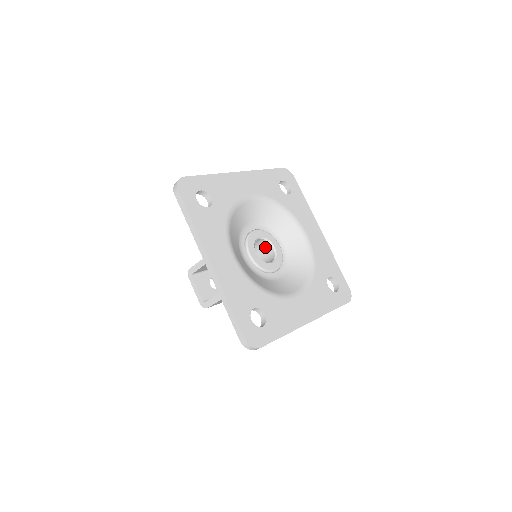
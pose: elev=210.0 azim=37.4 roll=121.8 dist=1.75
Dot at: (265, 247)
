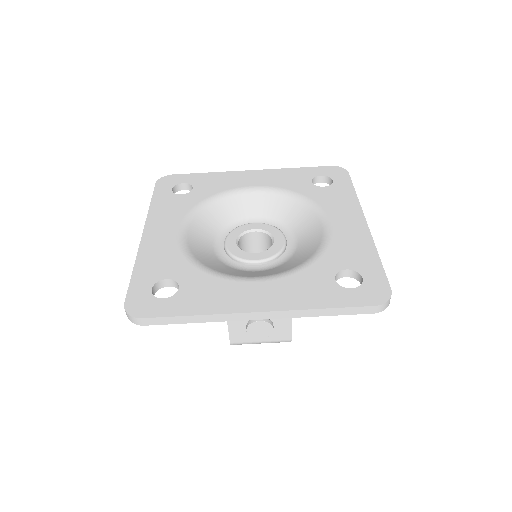
Dot at: occluded
